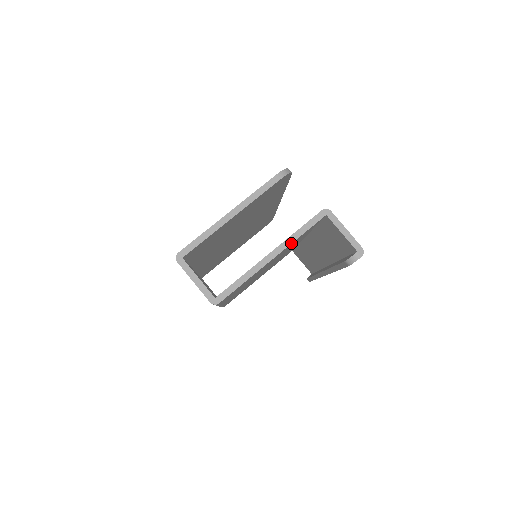
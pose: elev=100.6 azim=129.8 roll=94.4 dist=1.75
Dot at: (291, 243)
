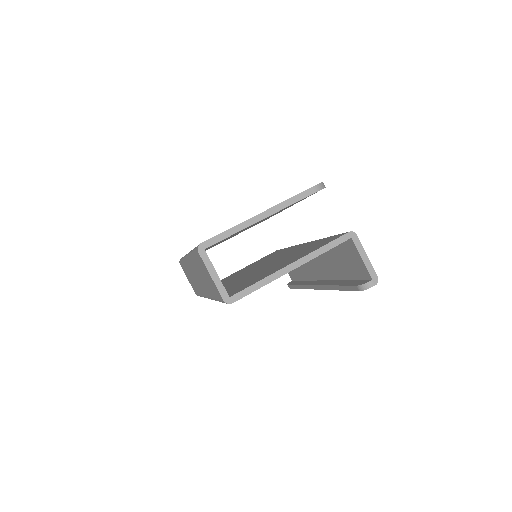
Dot at: occluded
